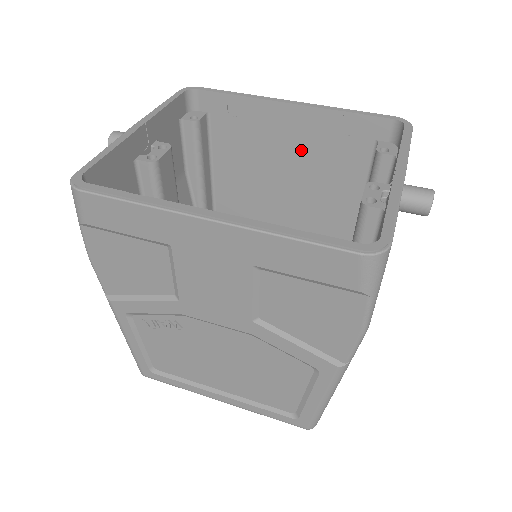
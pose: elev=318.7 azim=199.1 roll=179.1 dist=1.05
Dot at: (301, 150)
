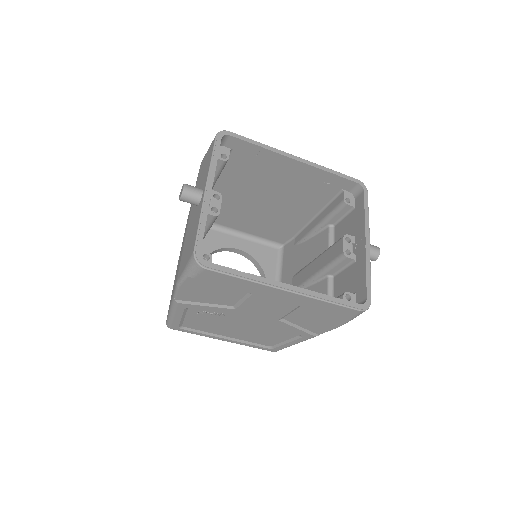
Dot at: (291, 183)
